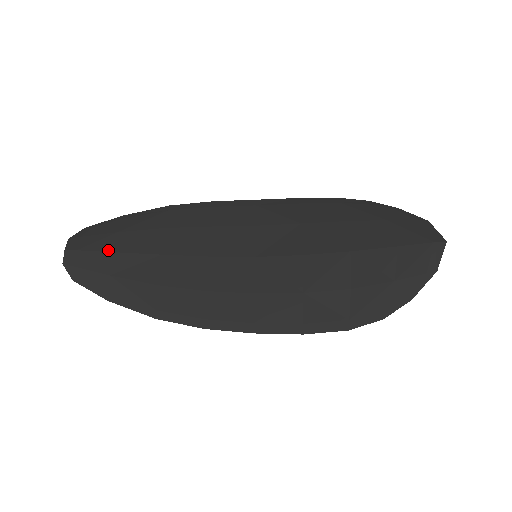
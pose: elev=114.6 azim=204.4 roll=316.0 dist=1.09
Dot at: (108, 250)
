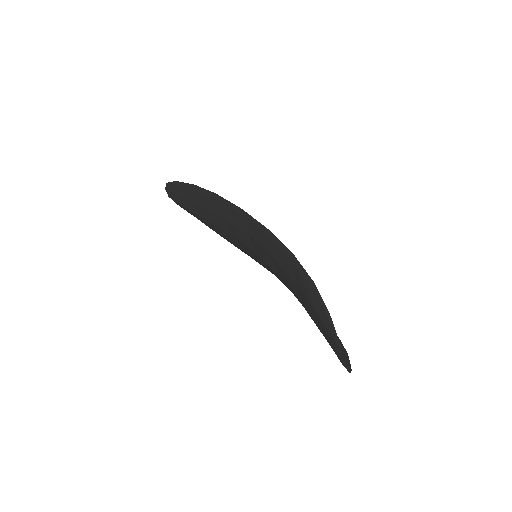
Dot at: (185, 207)
